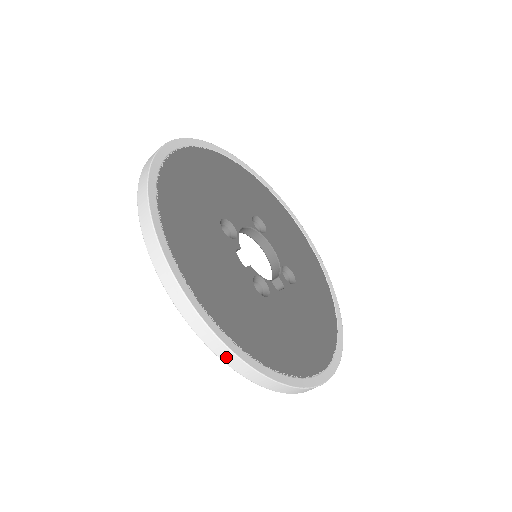
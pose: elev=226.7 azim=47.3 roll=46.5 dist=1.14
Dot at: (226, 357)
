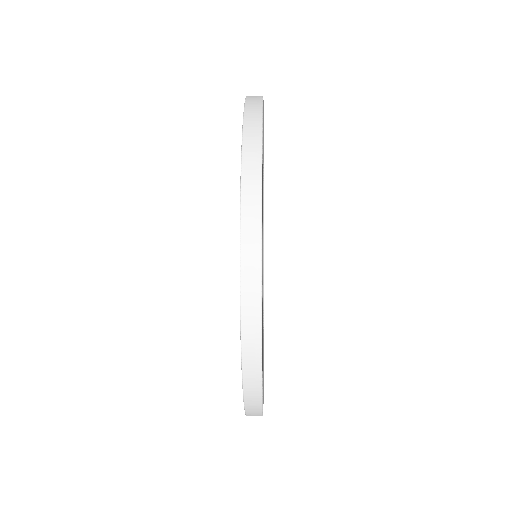
Dot at: (251, 390)
